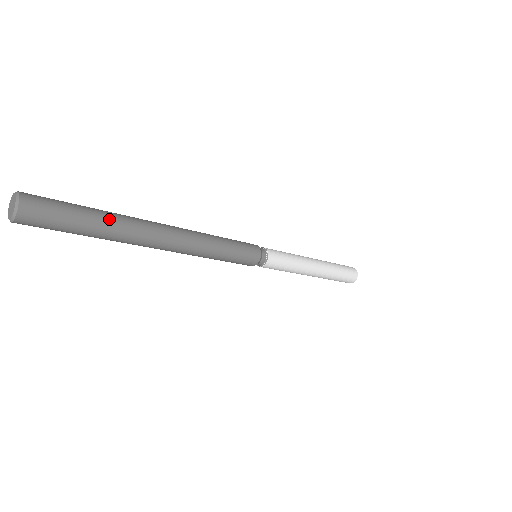
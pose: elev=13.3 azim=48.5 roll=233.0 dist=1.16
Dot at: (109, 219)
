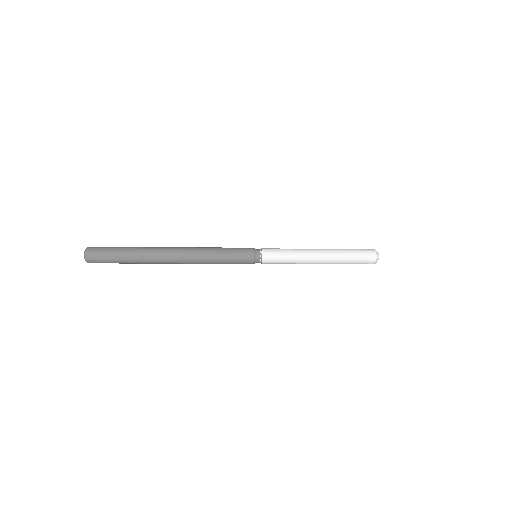
Dot at: (135, 248)
